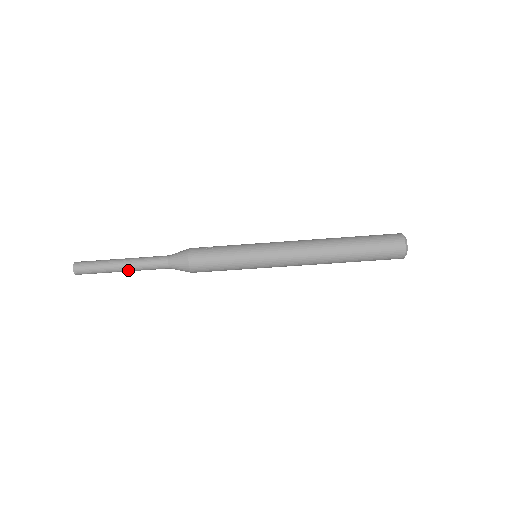
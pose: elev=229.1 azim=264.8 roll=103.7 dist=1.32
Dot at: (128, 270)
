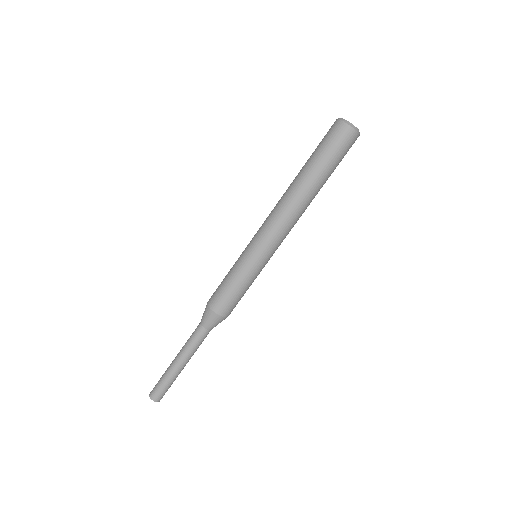
Dot at: (181, 360)
